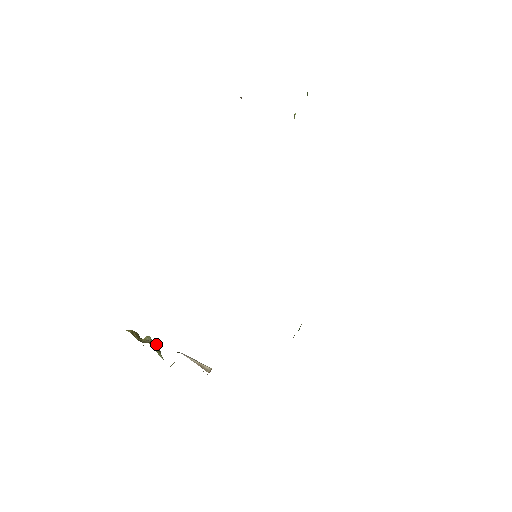
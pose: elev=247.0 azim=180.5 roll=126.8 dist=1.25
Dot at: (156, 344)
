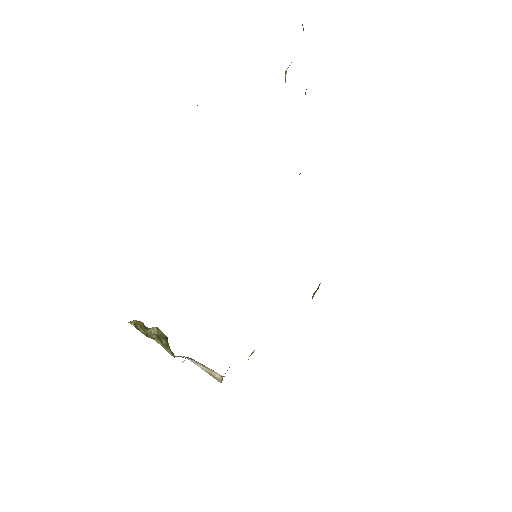
Dot at: (163, 334)
